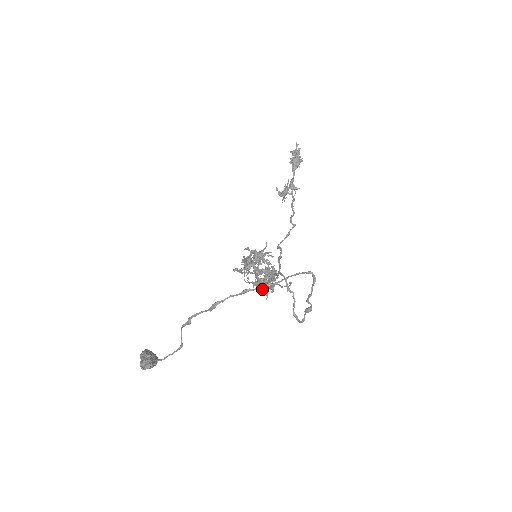
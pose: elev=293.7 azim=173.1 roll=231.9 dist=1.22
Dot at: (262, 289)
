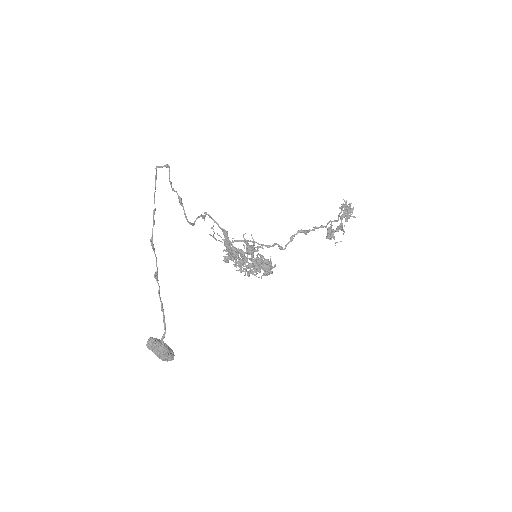
Dot at: (231, 259)
